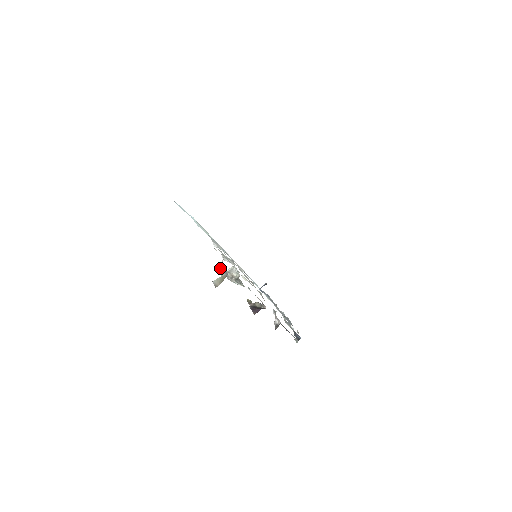
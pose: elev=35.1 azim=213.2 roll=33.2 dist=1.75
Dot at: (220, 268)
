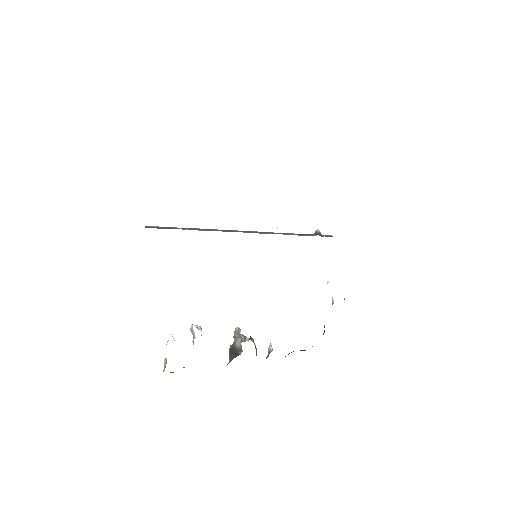
Dot at: occluded
